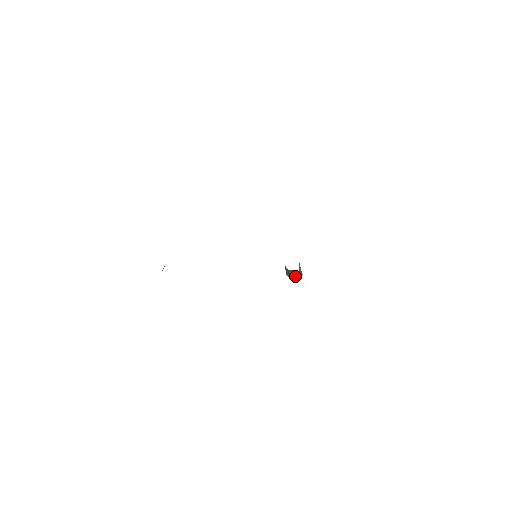
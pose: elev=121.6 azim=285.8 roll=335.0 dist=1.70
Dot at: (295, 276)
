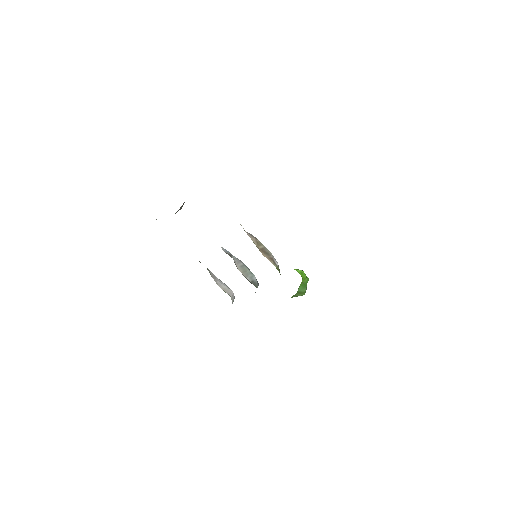
Dot at: occluded
